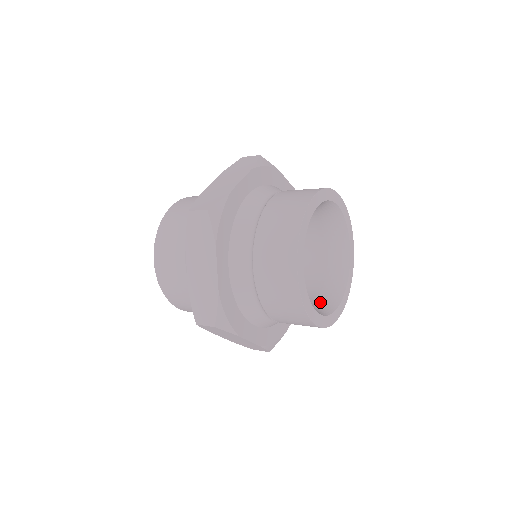
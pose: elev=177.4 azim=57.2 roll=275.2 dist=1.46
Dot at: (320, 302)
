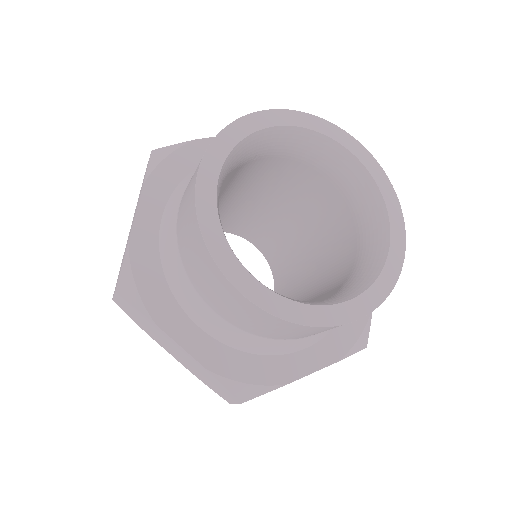
Dot at: (362, 260)
